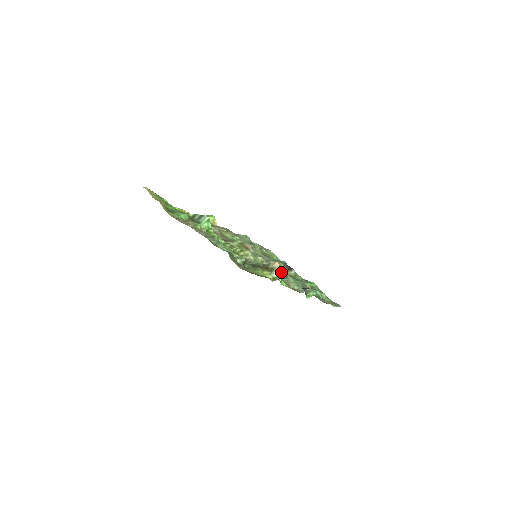
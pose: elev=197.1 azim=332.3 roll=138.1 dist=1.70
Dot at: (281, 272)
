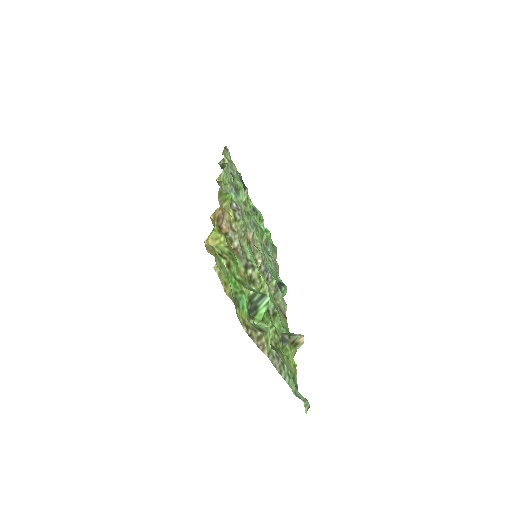
Dot at: (274, 282)
